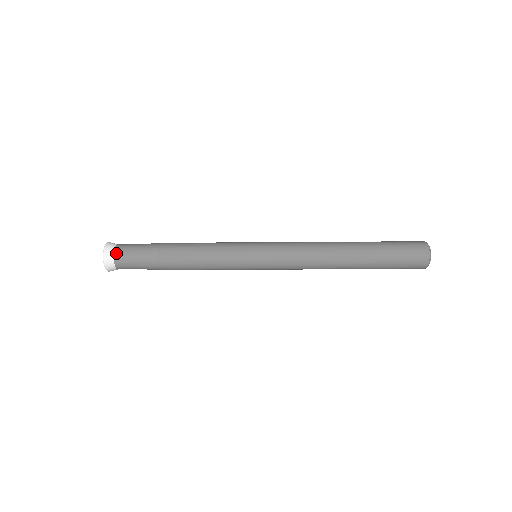
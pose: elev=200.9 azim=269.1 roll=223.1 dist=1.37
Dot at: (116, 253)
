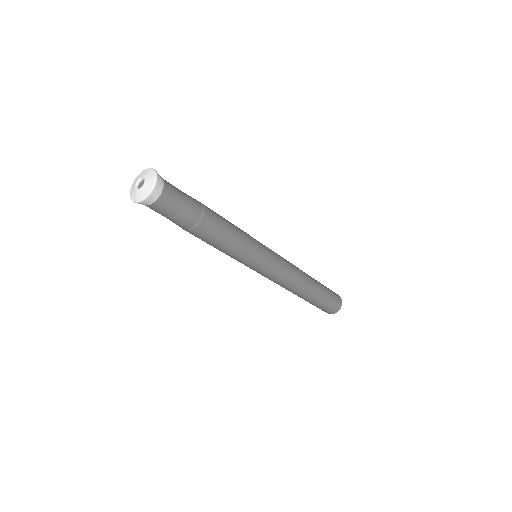
Dot at: (166, 183)
